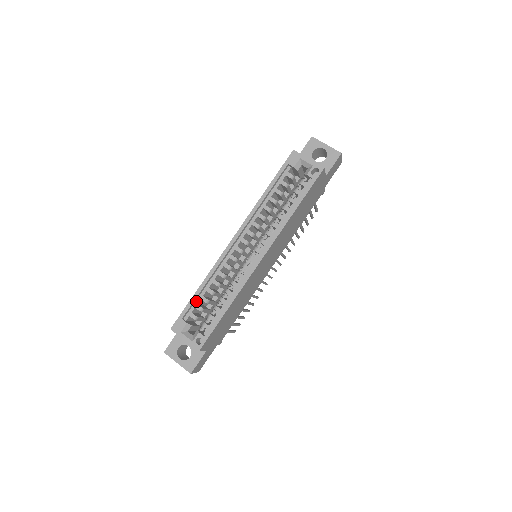
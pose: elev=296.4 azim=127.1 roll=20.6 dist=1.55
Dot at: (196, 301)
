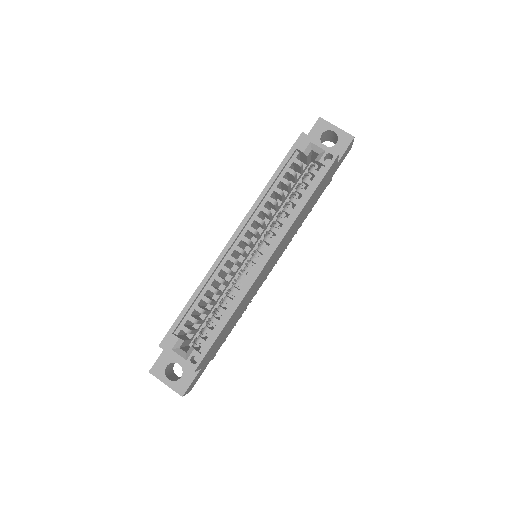
Dot at: (189, 311)
